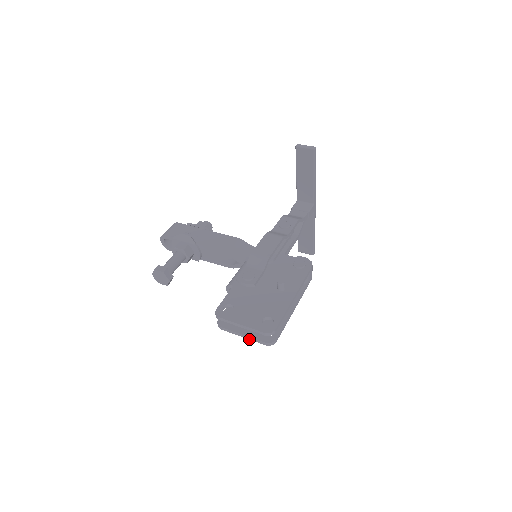
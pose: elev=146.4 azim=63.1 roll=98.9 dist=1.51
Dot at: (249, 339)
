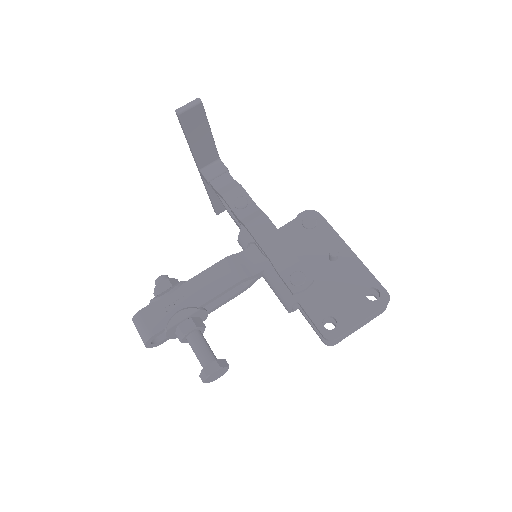
Dot at: occluded
